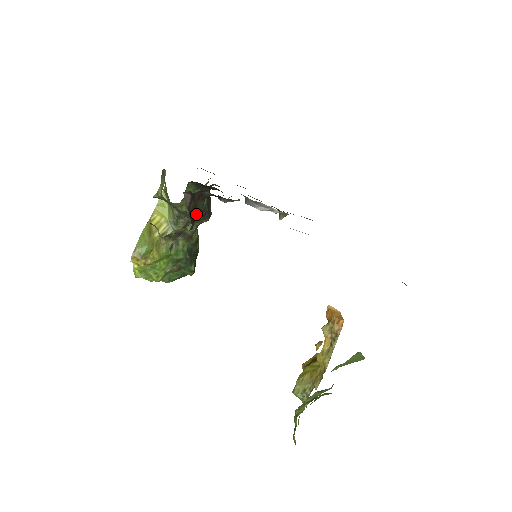
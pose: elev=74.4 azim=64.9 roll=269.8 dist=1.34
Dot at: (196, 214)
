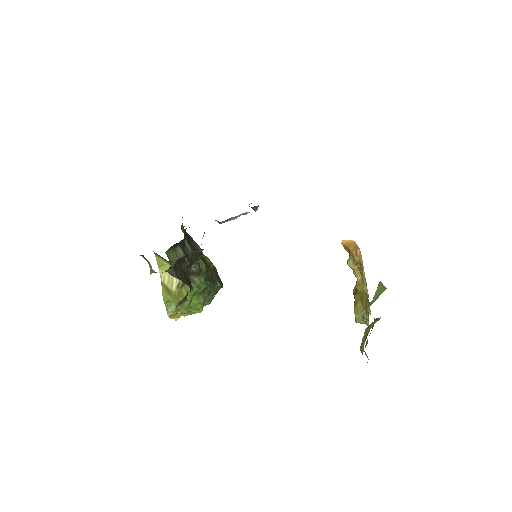
Dot at: (187, 275)
